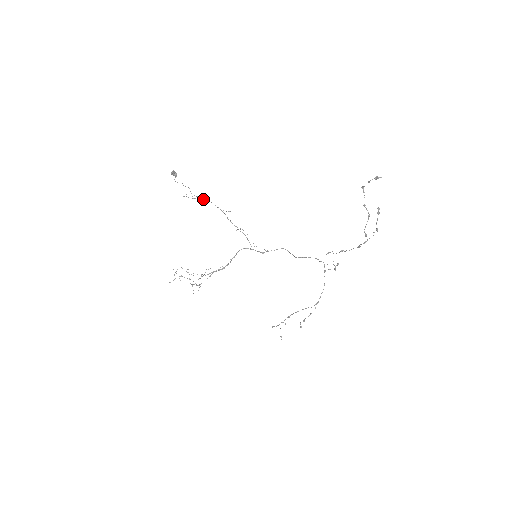
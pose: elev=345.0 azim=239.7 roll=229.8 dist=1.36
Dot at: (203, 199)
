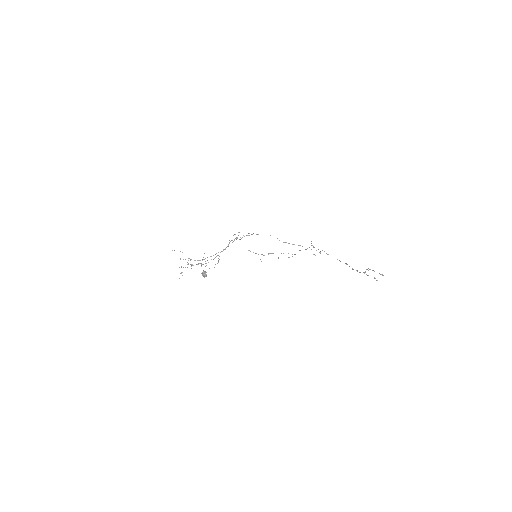
Dot at: occluded
